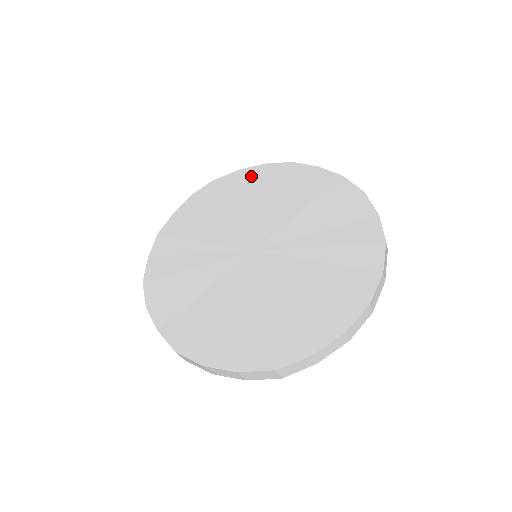
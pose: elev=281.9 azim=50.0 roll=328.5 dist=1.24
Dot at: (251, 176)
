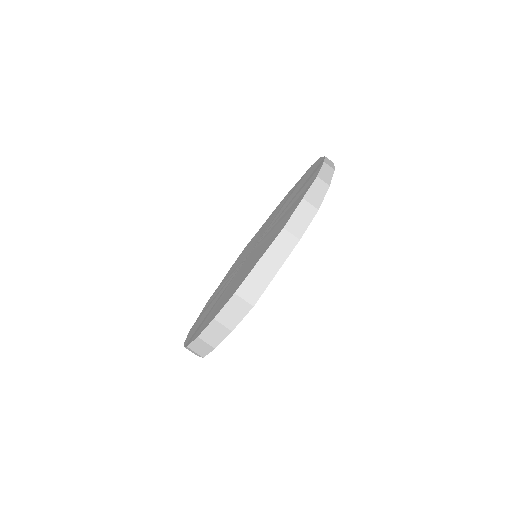
Dot at: occluded
